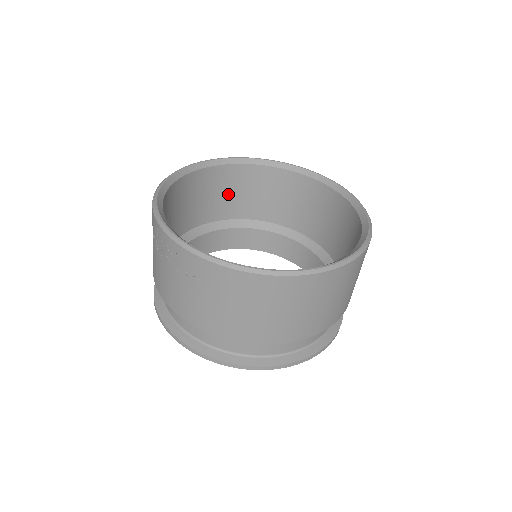
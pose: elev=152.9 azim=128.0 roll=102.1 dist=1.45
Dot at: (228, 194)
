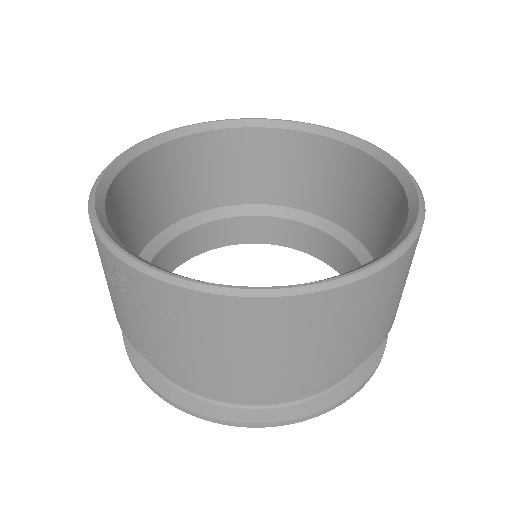
Dot at: (205, 175)
